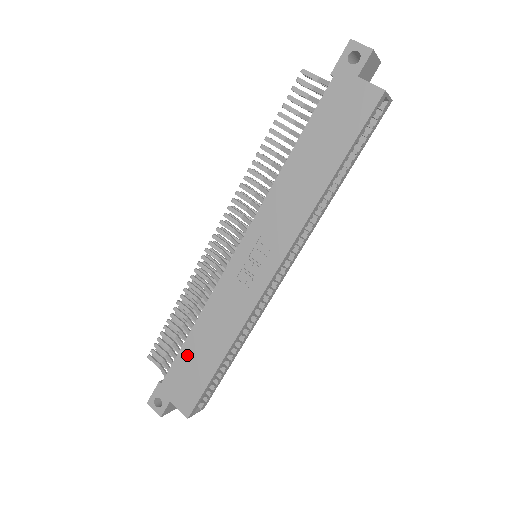
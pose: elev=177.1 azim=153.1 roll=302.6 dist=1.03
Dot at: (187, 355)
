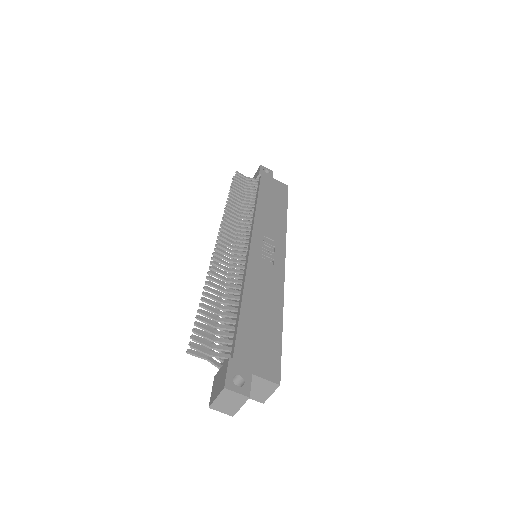
Dot at: (249, 321)
